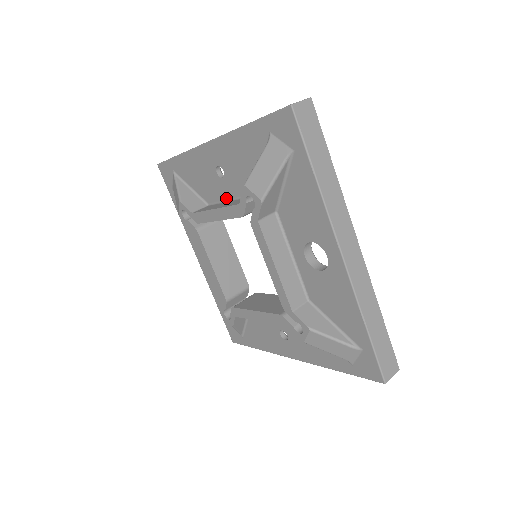
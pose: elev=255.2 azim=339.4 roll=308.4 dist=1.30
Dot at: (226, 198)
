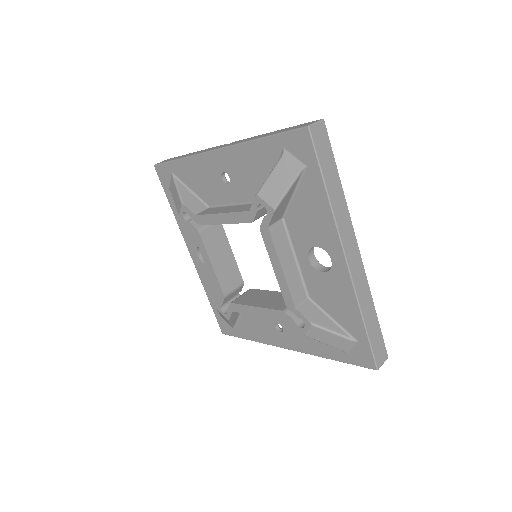
Dot at: (230, 202)
